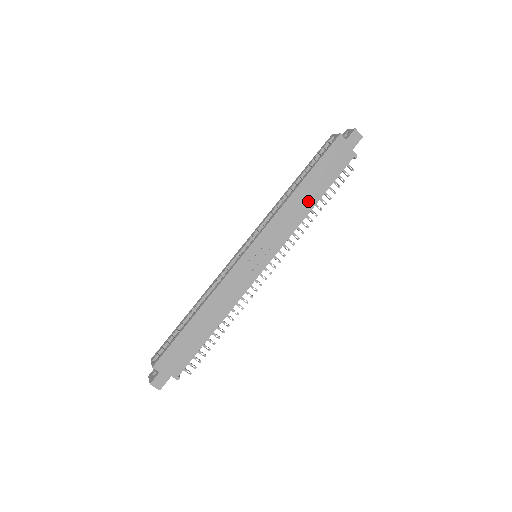
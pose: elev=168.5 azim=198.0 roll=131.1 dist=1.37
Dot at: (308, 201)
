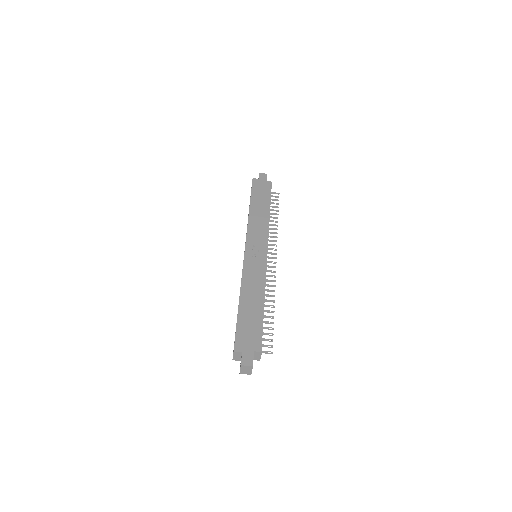
Dot at: (262, 212)
